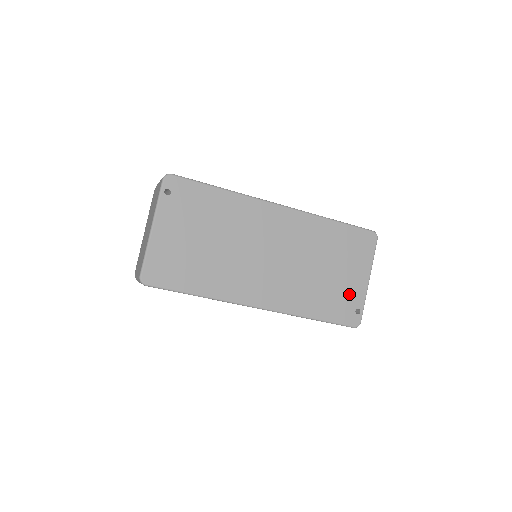
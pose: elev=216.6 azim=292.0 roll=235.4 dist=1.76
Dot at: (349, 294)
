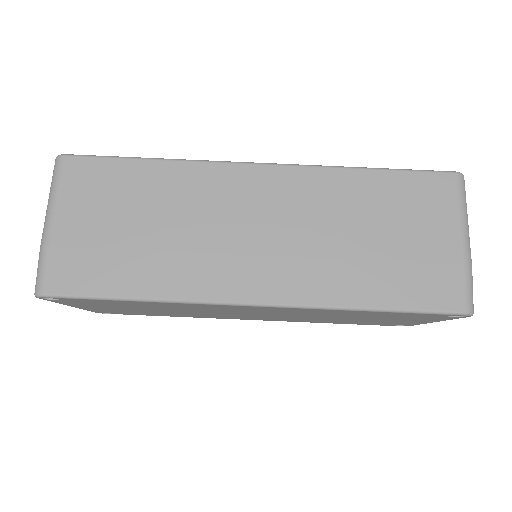
Dot at: occluded
